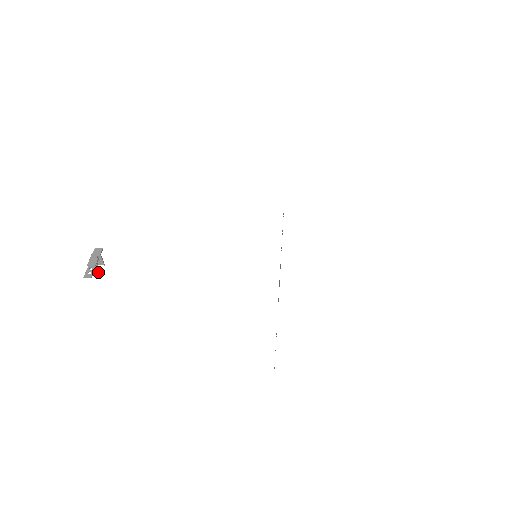
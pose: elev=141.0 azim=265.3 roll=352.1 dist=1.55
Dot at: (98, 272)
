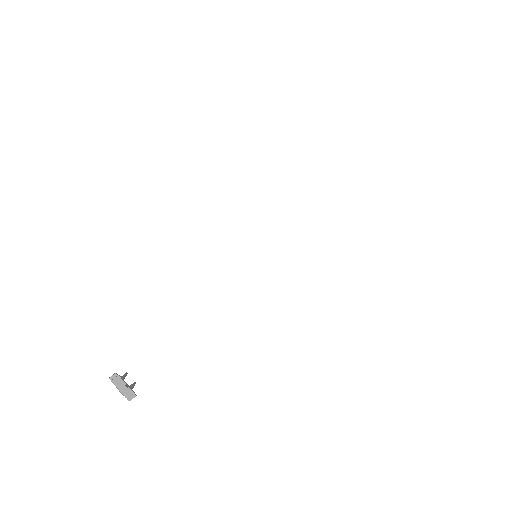
Dot at: (133, 385)
